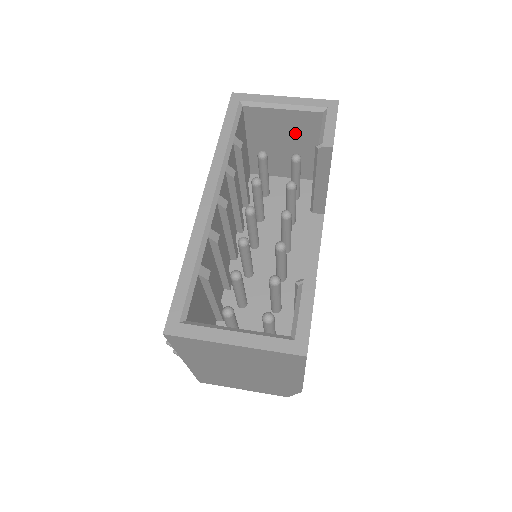
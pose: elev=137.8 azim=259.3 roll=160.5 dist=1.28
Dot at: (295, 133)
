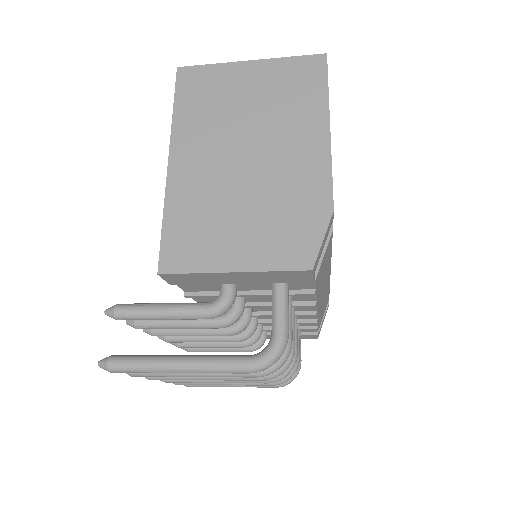
Dot at: occluded
